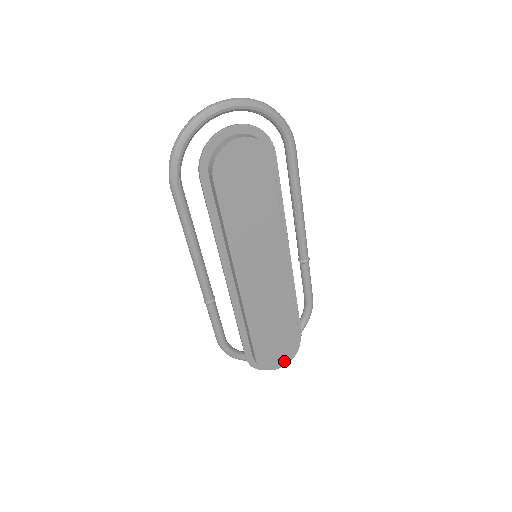
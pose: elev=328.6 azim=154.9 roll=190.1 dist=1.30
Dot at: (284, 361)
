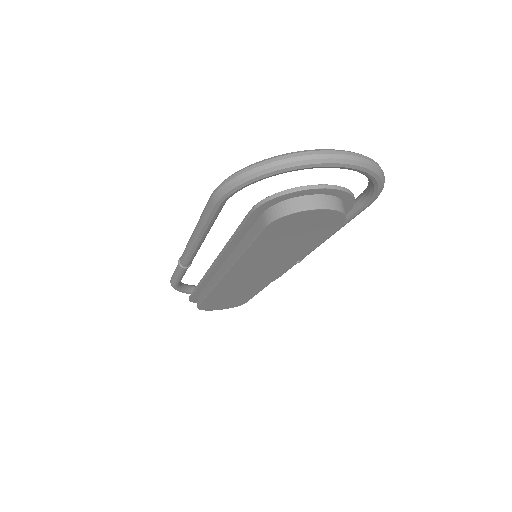
Dot at: (222, 308)
